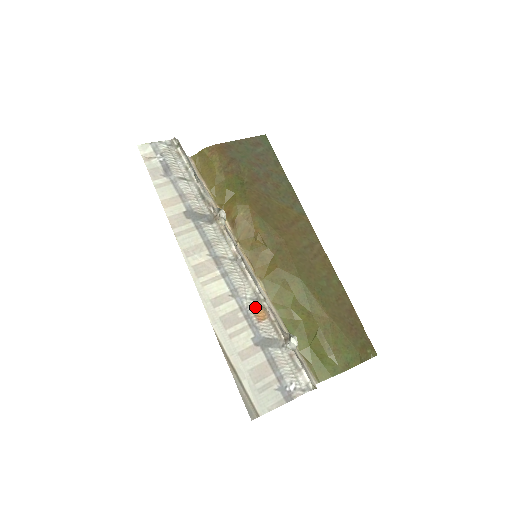
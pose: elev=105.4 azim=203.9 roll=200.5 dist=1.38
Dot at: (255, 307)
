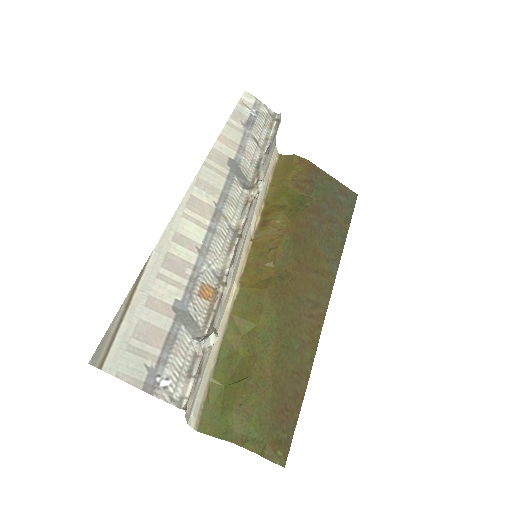
Dot at: (209, 281)
